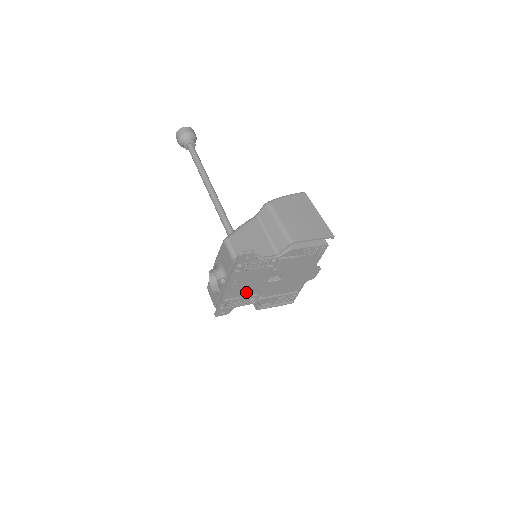
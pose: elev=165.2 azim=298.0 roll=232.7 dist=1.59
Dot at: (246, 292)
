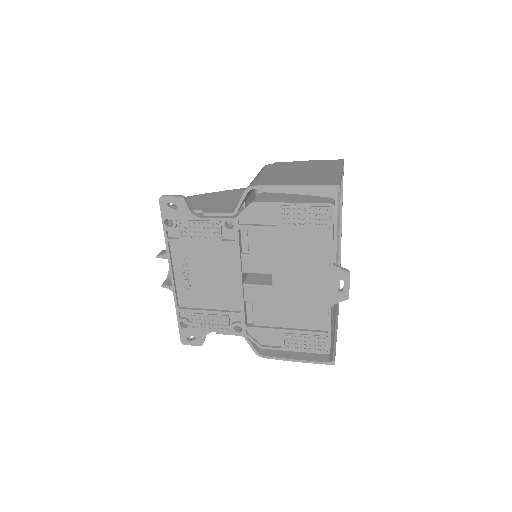
Dot at: (217, 300)
